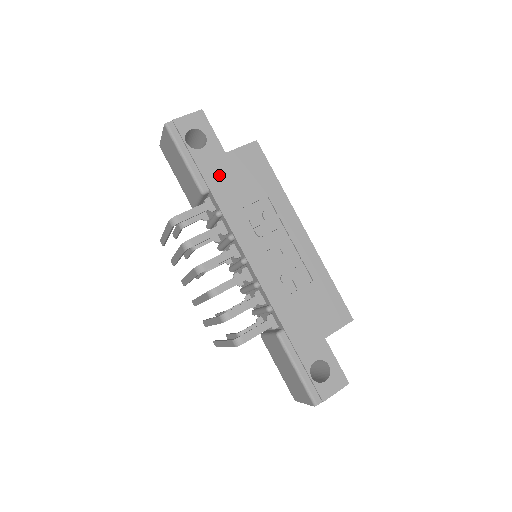
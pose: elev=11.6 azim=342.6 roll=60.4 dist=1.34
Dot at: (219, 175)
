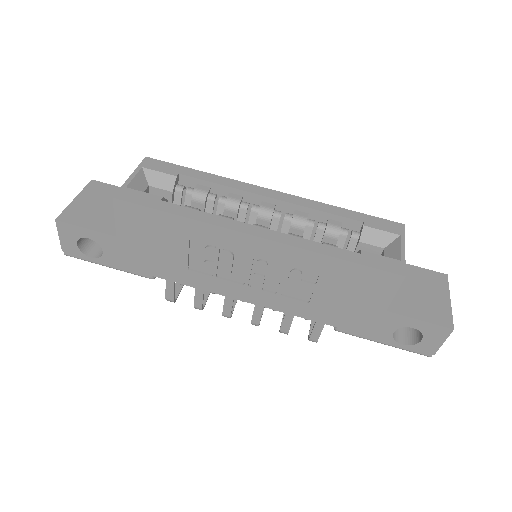
Dot at: (140, 259)
